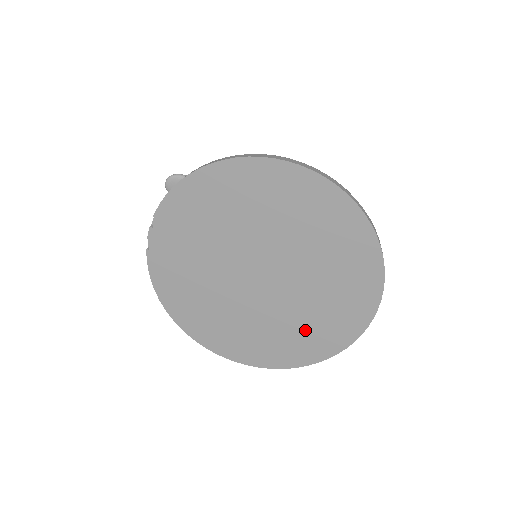
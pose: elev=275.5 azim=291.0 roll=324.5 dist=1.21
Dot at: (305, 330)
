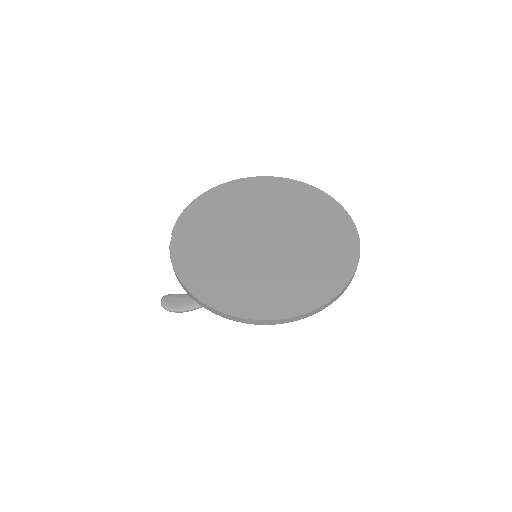
Dot at: (321, 261)
